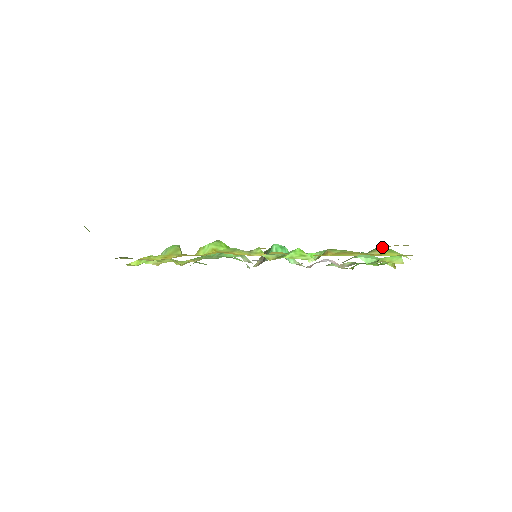
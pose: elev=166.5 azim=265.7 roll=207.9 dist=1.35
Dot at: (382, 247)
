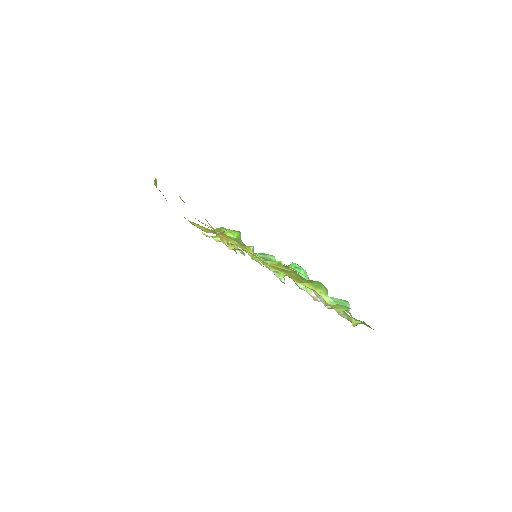
Dot at: (317, 281)
